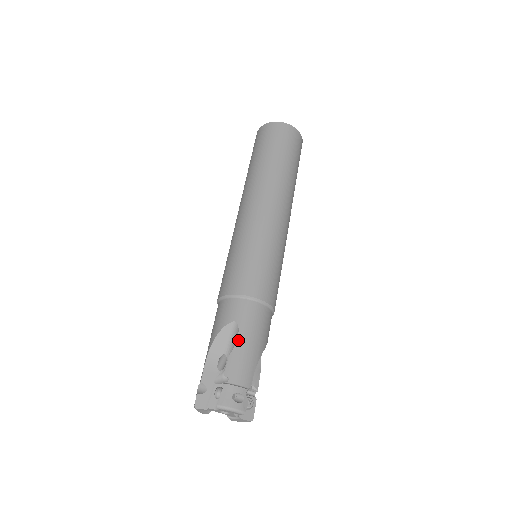
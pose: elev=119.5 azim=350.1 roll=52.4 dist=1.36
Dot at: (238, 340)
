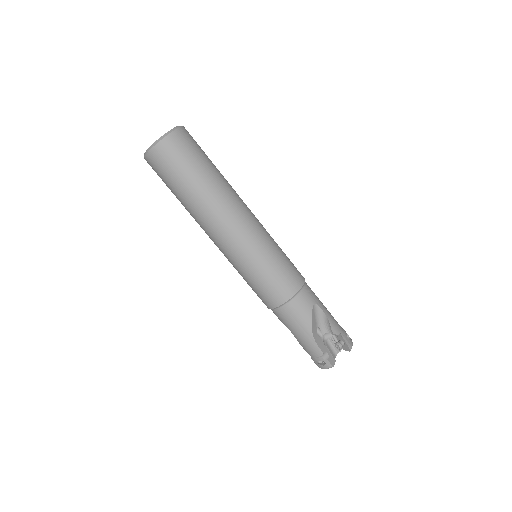
Dot at: (324, 312)
